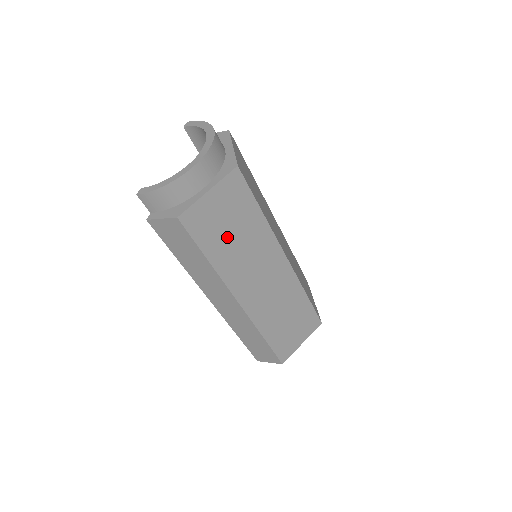
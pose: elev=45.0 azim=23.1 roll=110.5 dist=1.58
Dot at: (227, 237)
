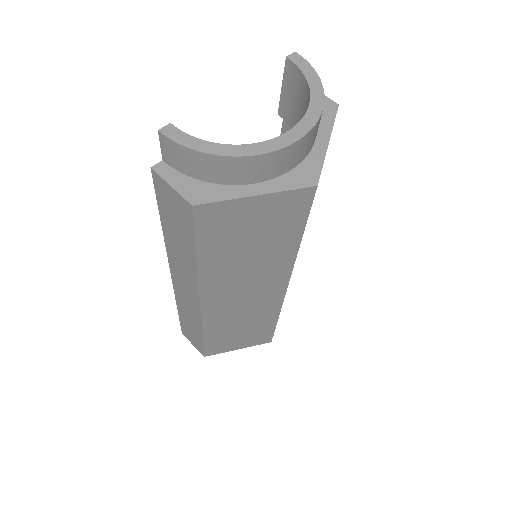
Dot at: (239, 247)
